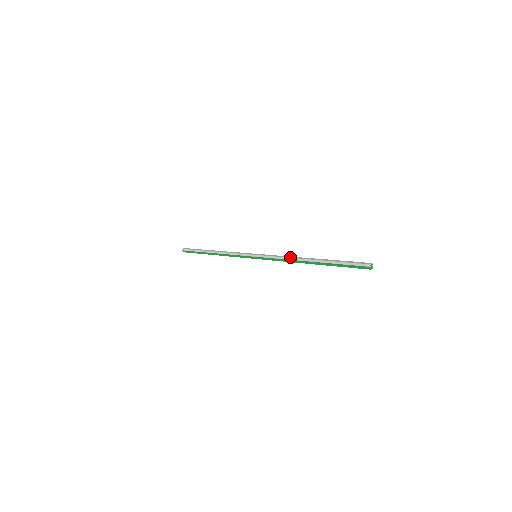
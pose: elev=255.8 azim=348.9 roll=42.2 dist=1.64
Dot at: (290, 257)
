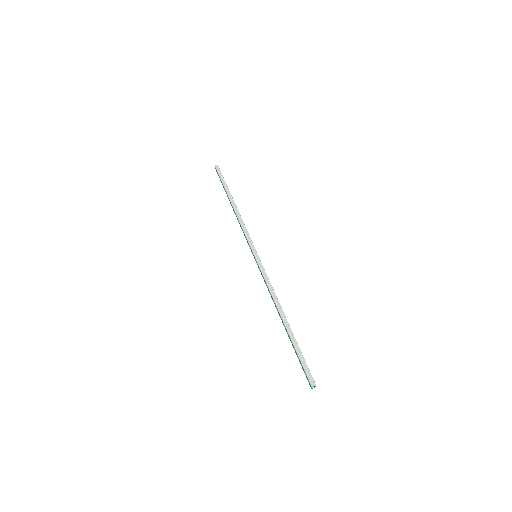
Dot at: (273, 296)
